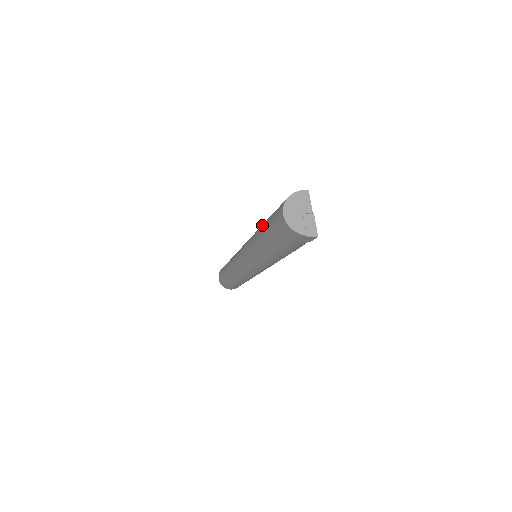
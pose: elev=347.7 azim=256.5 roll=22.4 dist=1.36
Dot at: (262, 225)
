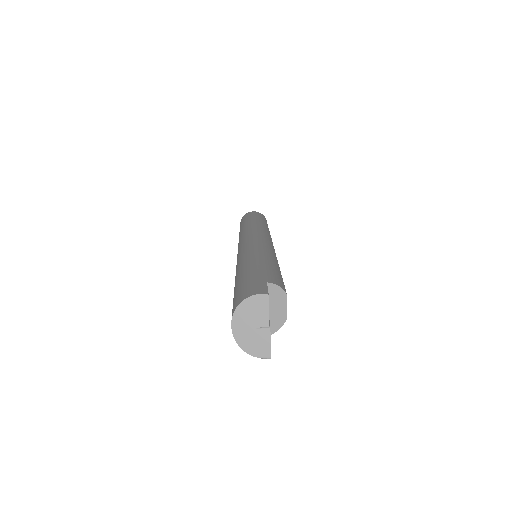
Dot at: (238, 272)
